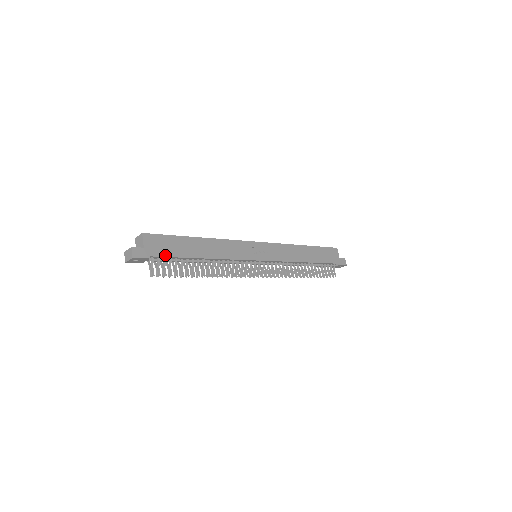
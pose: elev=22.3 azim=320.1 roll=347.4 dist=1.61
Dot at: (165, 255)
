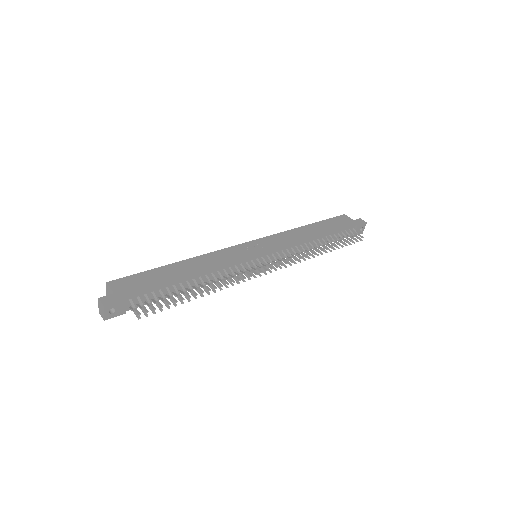
Dot at: (143, 290)
